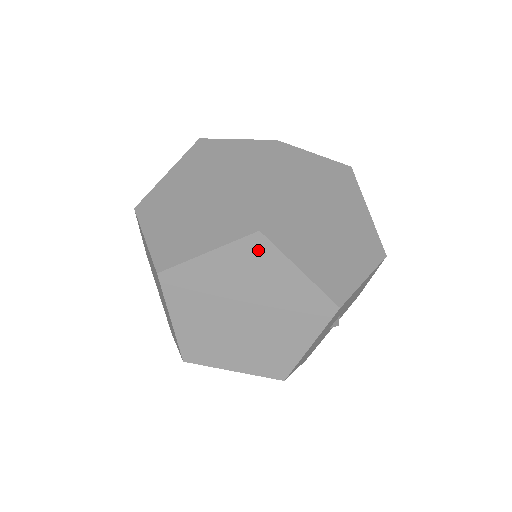
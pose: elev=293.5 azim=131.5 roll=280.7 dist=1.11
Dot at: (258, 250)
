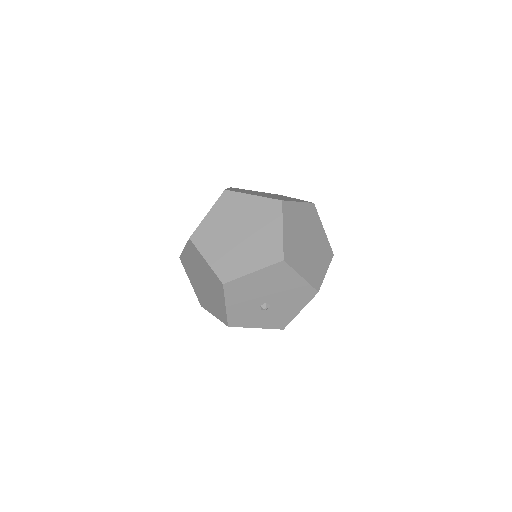
Dot at: (274, 208)
